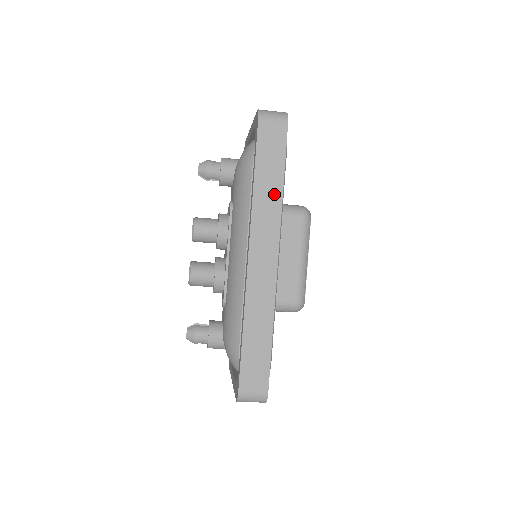
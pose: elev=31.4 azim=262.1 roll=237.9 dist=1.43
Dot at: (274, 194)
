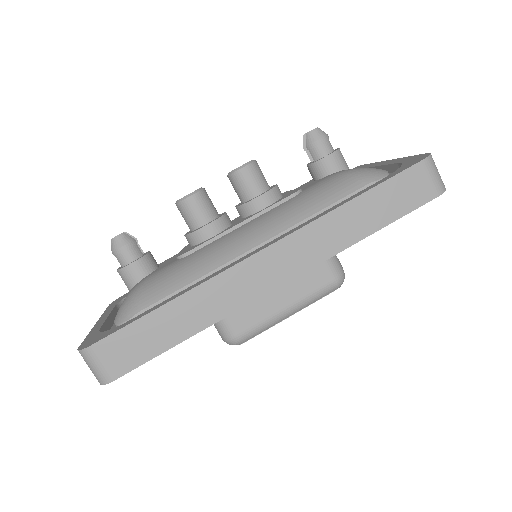
Dot at: (351, 233)
